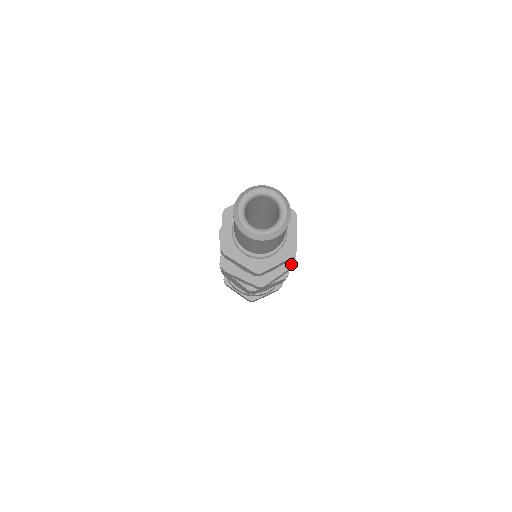
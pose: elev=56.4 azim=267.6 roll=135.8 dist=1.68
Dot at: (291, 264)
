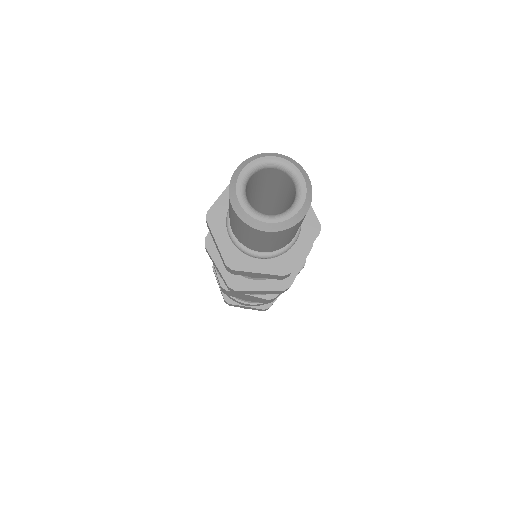
Dot at: (282, 287)
